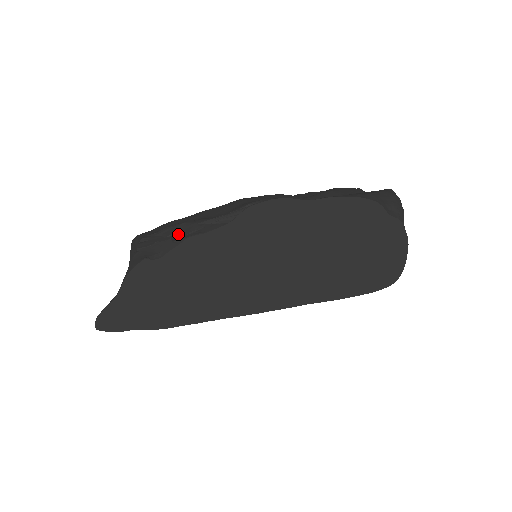
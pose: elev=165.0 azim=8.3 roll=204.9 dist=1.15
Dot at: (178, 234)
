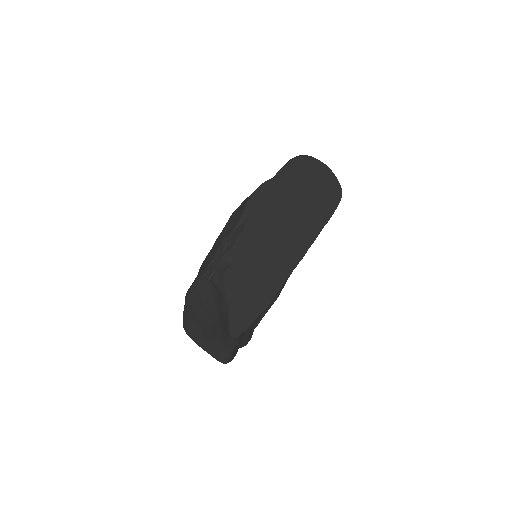
Dot at: (228, 245)
